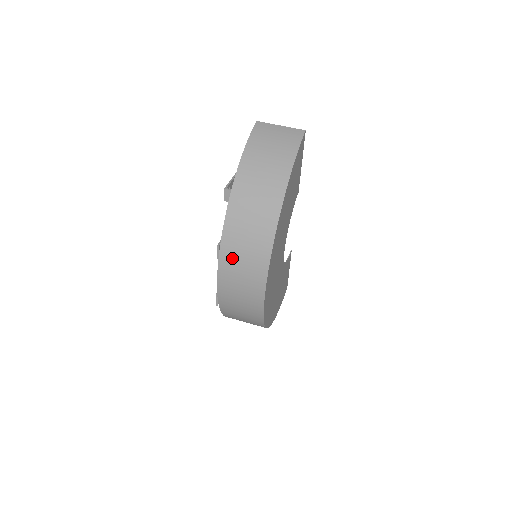
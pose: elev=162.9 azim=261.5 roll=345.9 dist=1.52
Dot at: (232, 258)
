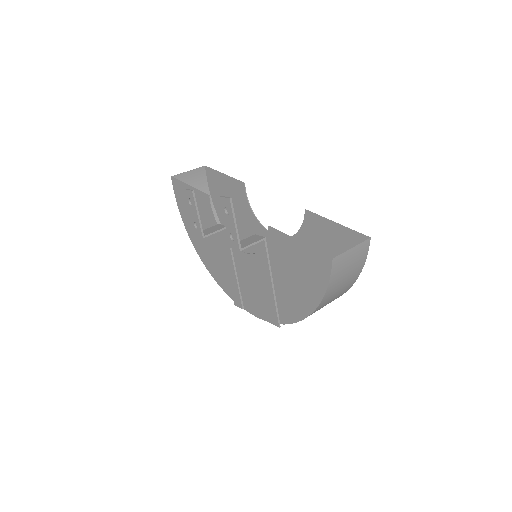
Dot at: occluded
